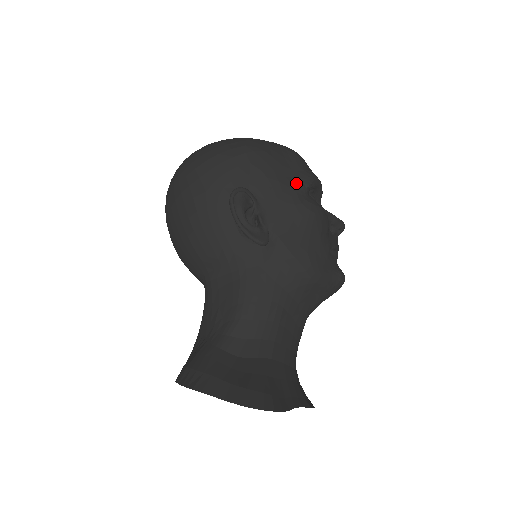
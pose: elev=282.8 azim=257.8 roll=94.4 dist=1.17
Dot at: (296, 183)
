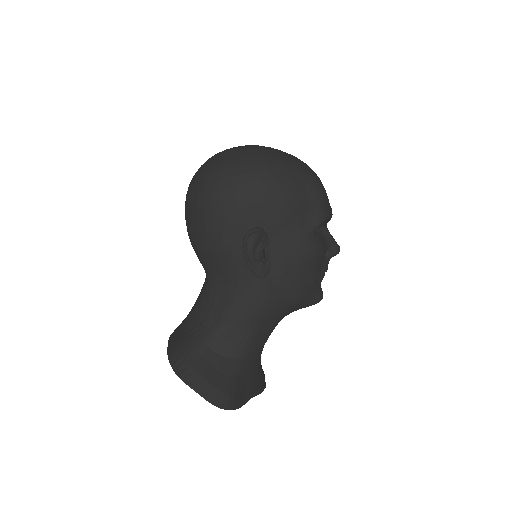
Dot at: (308, 224)
